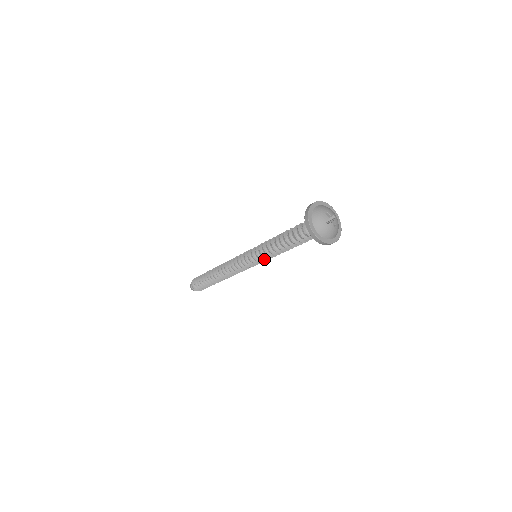
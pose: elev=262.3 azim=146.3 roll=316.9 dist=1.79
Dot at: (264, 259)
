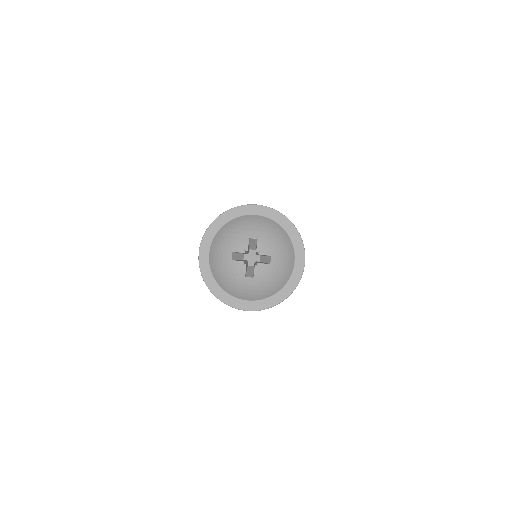
Dot at: occluded
